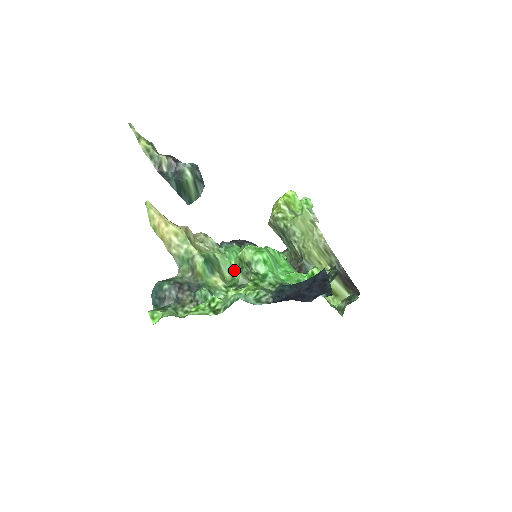
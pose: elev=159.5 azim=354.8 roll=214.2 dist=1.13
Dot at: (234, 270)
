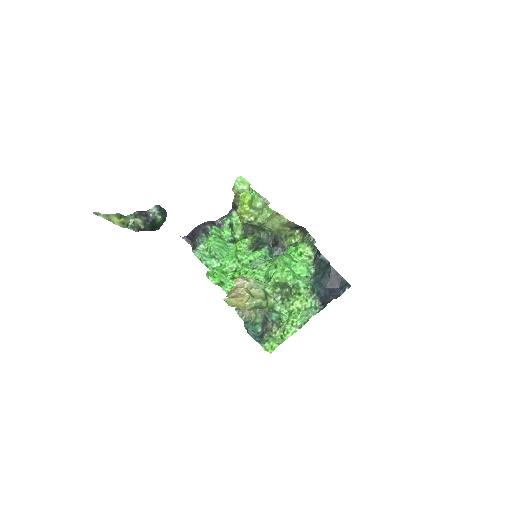
Dot at: (272, 287)
